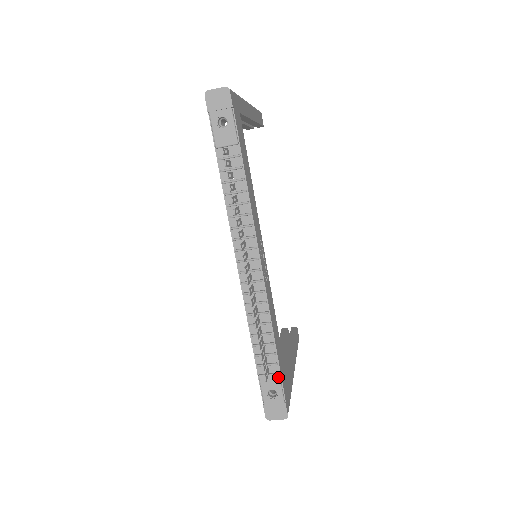
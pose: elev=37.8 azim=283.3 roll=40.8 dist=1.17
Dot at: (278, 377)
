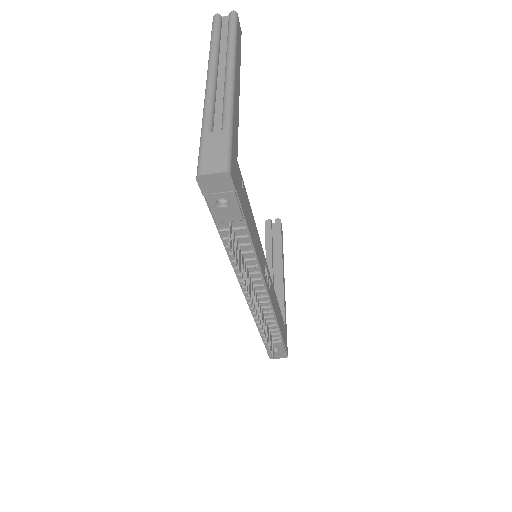
Dot at: (281, 343)
